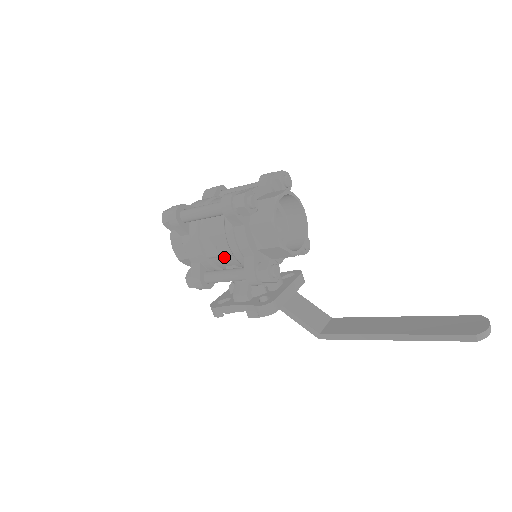
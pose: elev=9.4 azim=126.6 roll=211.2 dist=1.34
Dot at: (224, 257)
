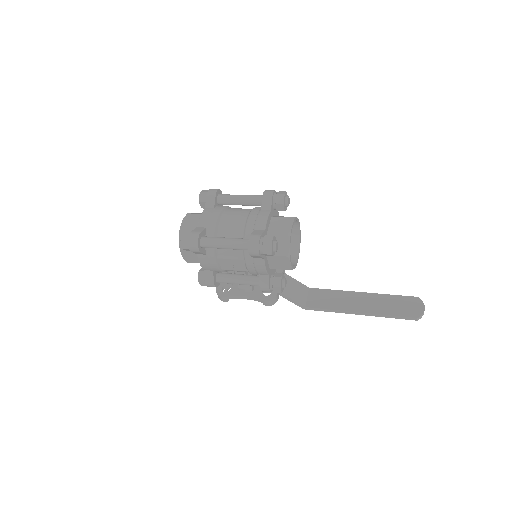
Dot at: (238, 270)
